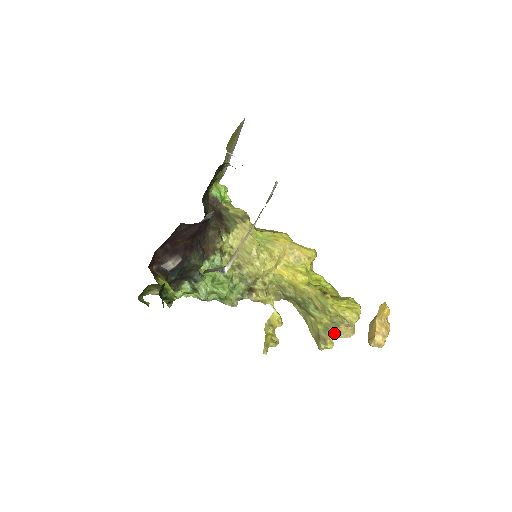
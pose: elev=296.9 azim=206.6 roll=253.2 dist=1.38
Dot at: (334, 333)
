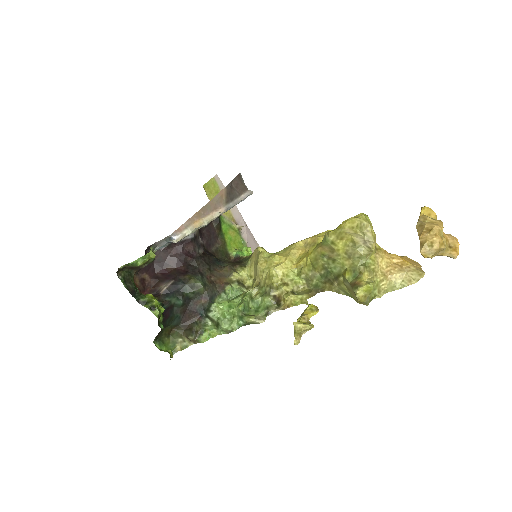
Dot at: (372, 275)
